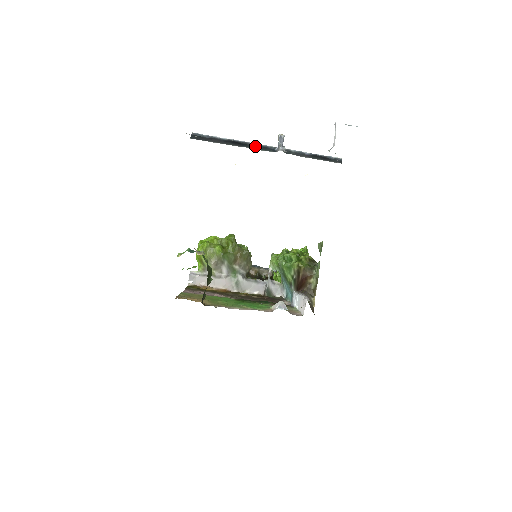
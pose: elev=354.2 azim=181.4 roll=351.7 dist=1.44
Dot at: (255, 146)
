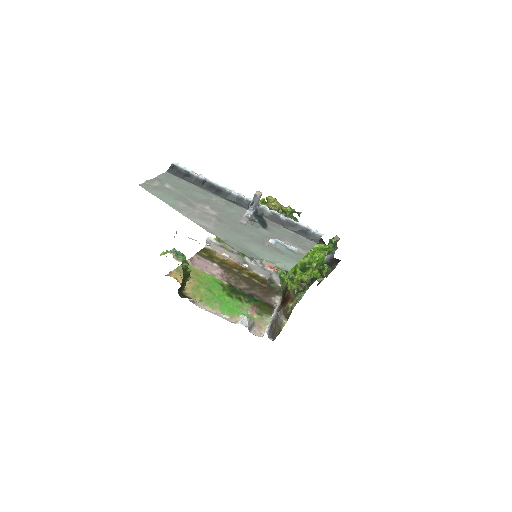
Dot at: (229, 195)
